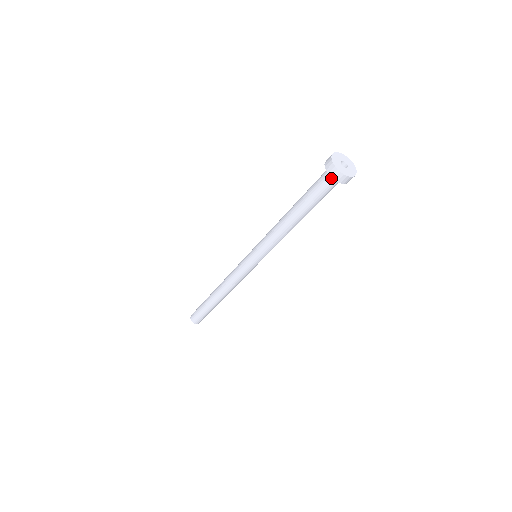
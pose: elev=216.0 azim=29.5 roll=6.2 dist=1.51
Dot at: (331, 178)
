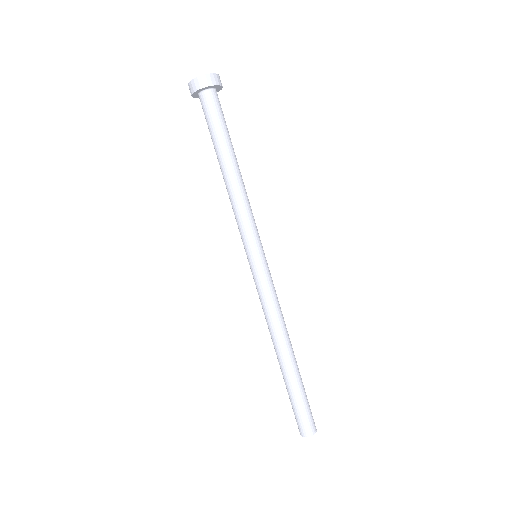
Dot at: (208, 94)
